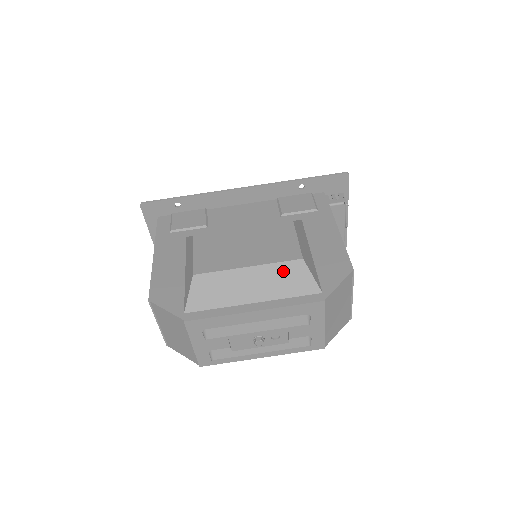
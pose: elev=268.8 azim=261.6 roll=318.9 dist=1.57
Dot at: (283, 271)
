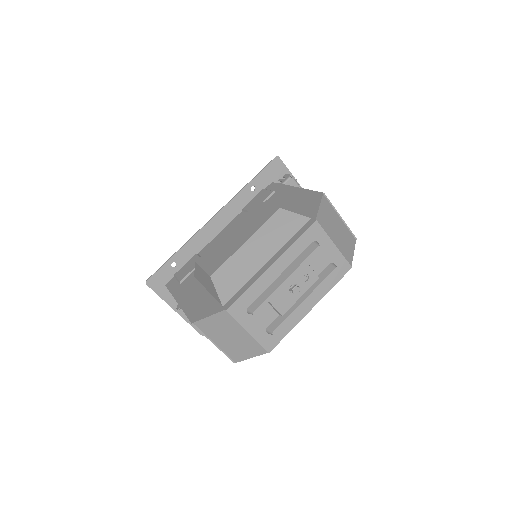
Dot at: (272, 226)
